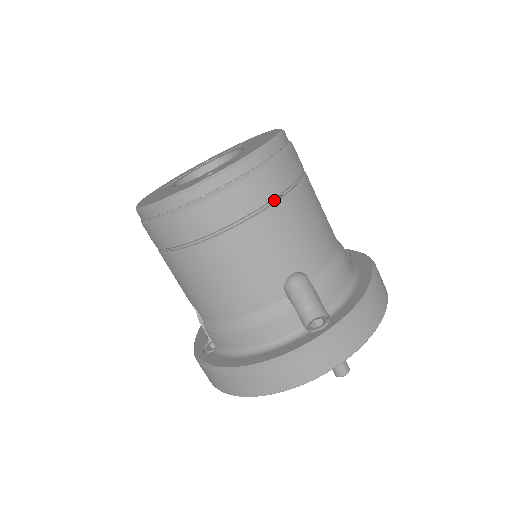
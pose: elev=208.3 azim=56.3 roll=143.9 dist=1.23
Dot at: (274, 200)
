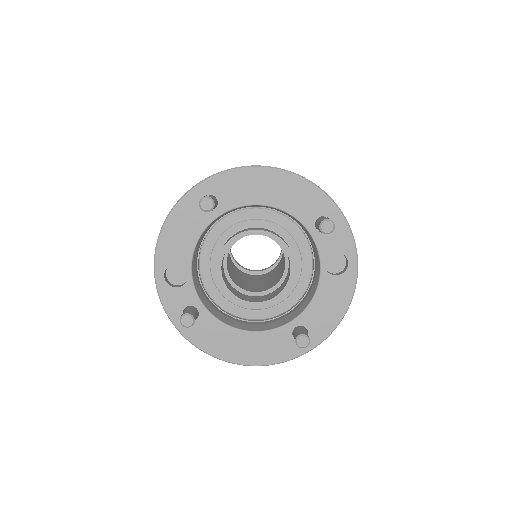
Dot at: occluded
